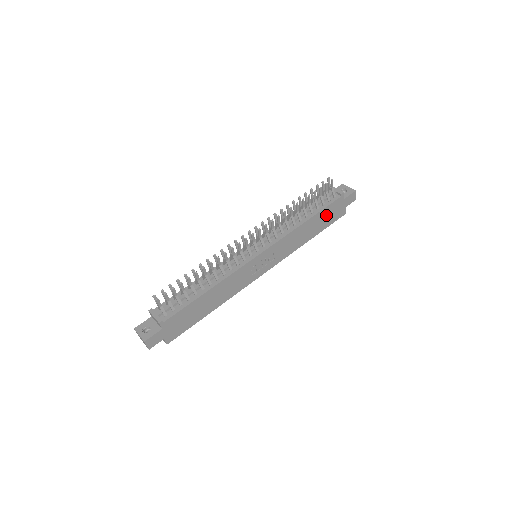
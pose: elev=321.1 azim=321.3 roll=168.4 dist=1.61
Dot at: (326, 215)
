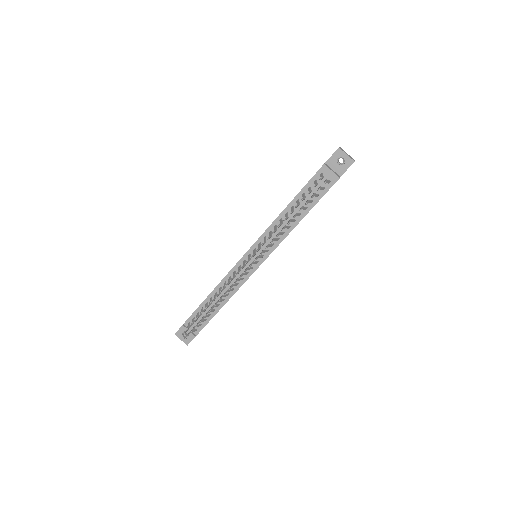
Dot at: occluded
